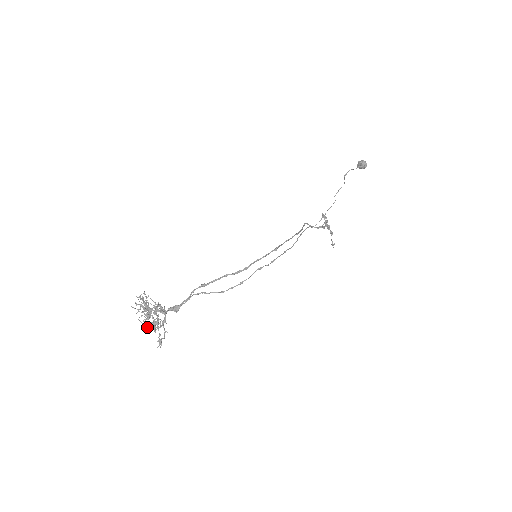
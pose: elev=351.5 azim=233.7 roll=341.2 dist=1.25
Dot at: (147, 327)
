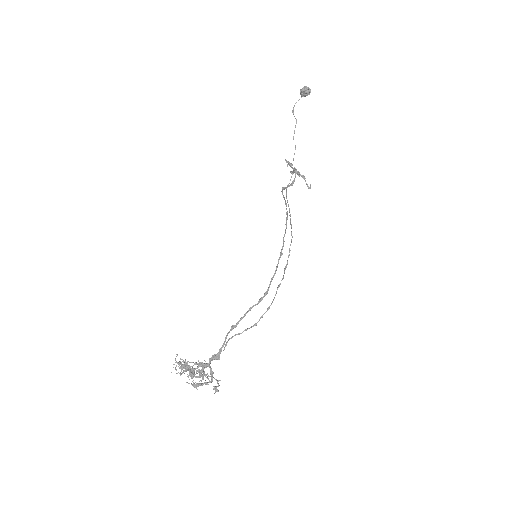
Dot at: occluded
